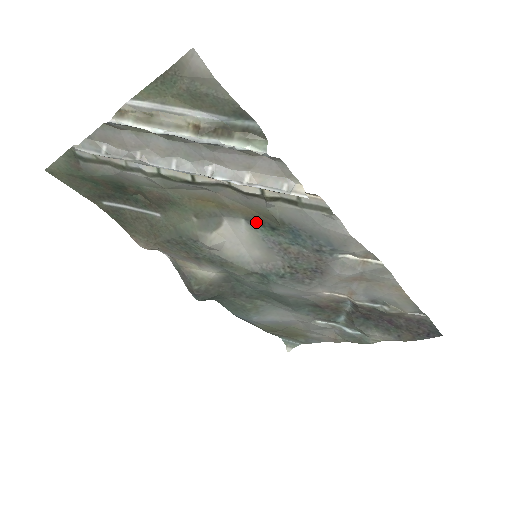
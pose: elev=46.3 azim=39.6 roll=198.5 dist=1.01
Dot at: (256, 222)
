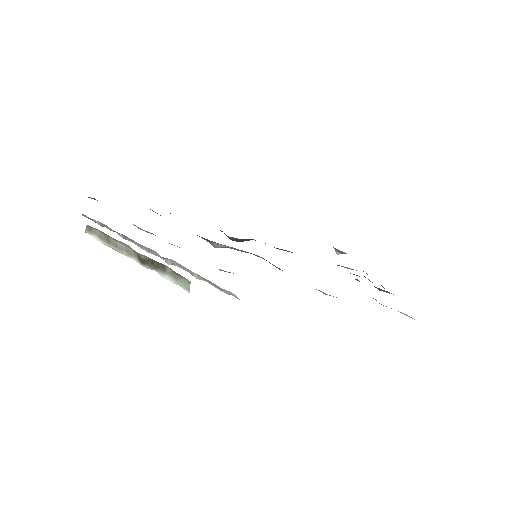
Dot at: occluded
